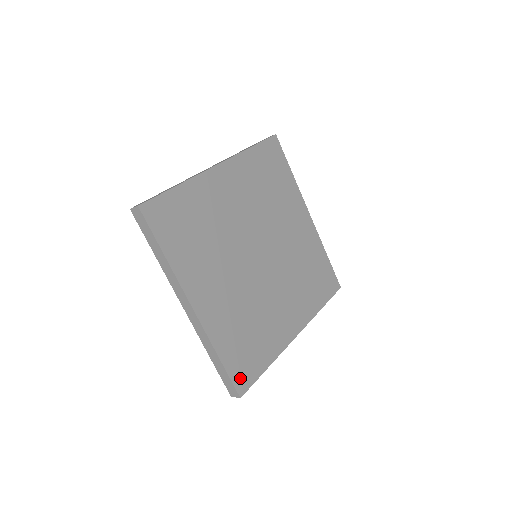
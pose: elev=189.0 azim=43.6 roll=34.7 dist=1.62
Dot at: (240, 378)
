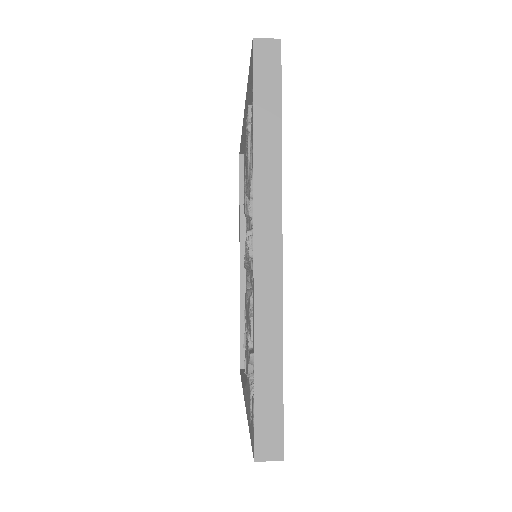
Dot at: occluded
